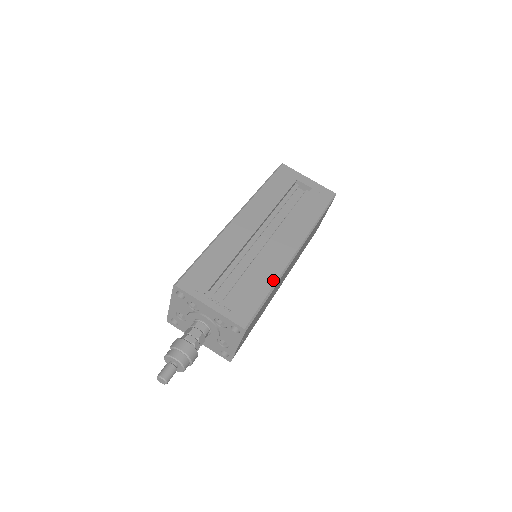
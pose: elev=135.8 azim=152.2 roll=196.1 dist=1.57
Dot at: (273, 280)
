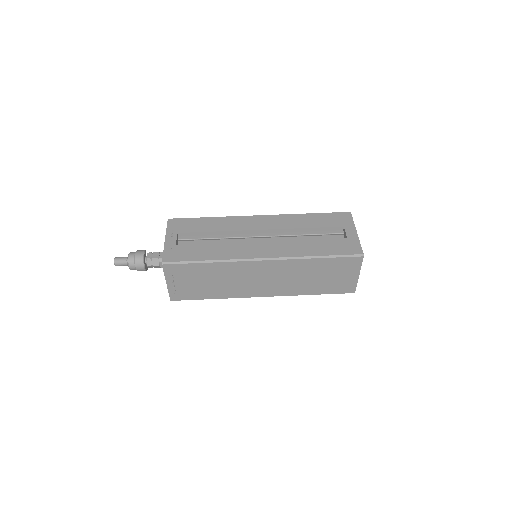
Dot at: (219, 258)
